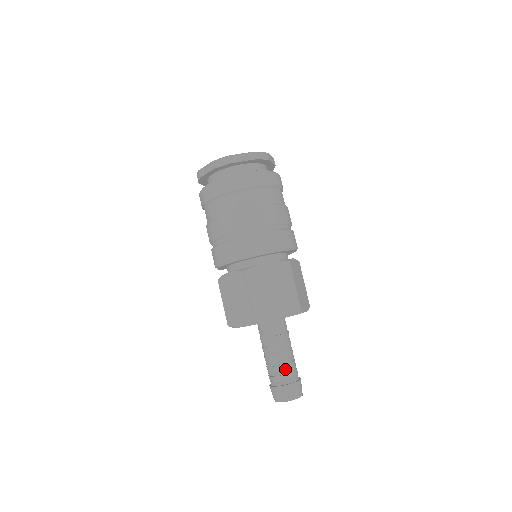
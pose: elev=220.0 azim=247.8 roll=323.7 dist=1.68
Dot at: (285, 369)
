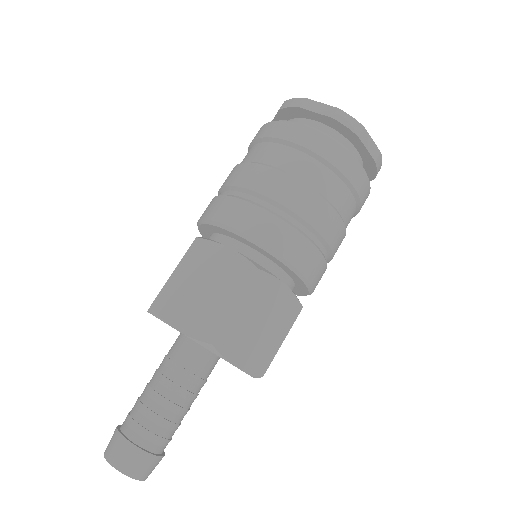
Dot at: (166, 429)
